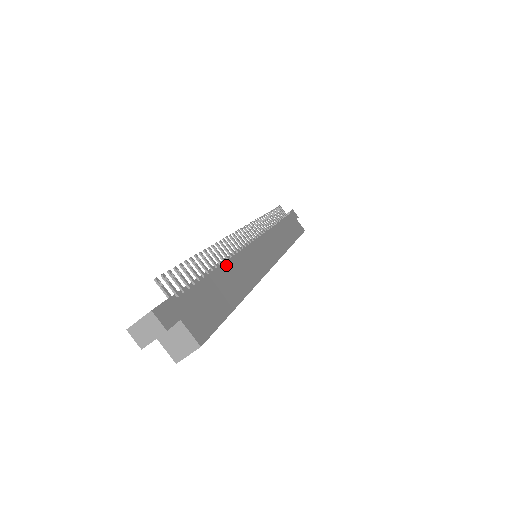
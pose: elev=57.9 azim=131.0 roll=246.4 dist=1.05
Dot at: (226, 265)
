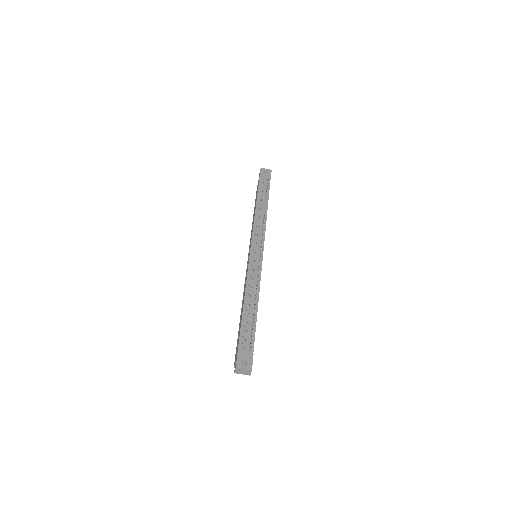
Dot at: (258, 300)
